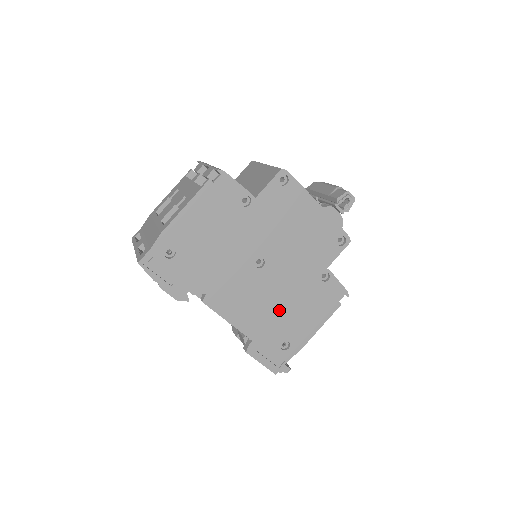
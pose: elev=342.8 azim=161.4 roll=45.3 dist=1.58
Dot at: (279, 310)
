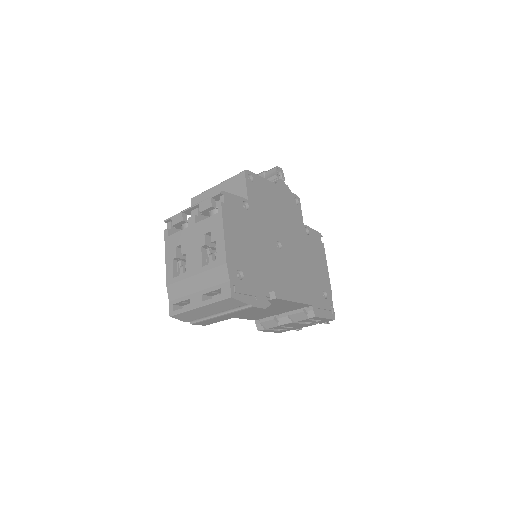
Dot at: (307, 272)
